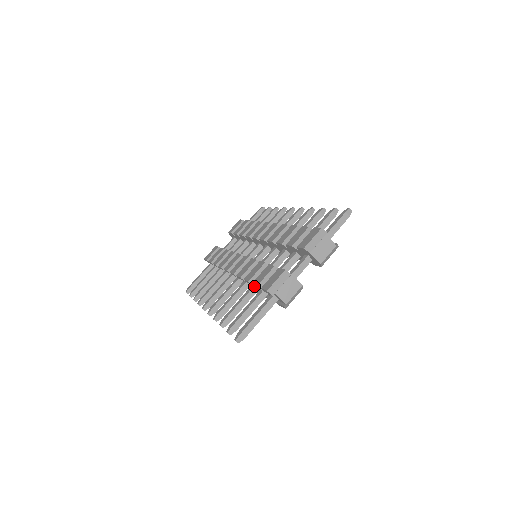
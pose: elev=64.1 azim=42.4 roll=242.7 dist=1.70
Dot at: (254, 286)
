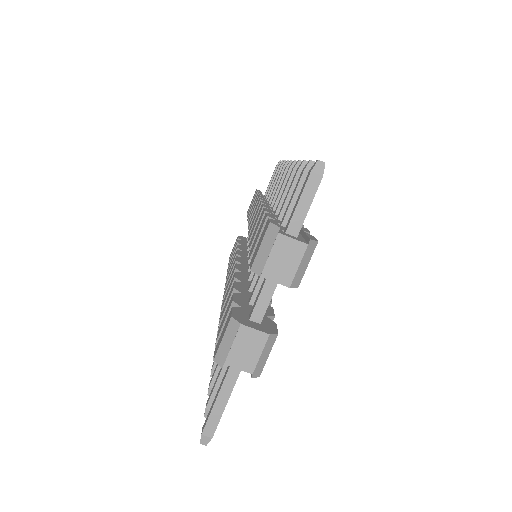
Dot at: occluded
